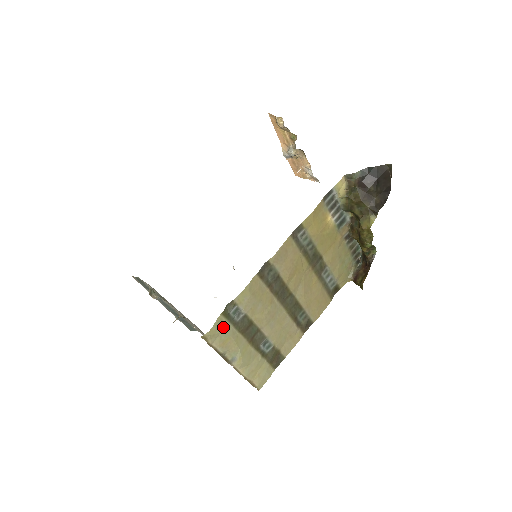
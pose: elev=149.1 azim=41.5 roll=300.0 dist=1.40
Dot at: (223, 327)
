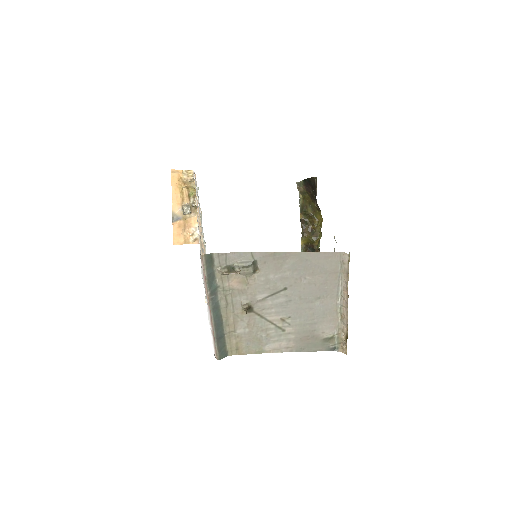
Dot at: occluded
